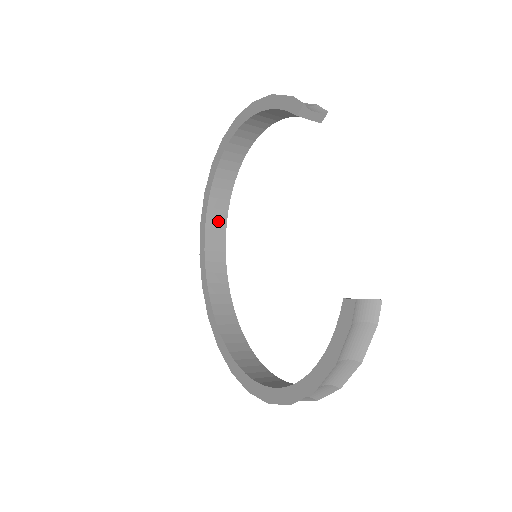
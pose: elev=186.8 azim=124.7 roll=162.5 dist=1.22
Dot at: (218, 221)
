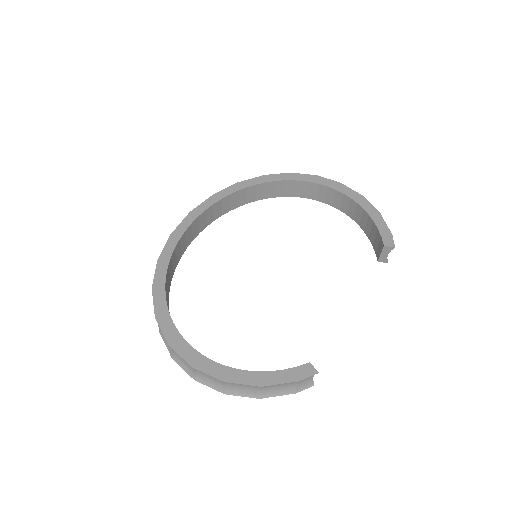
Dot at: (246, 197)
